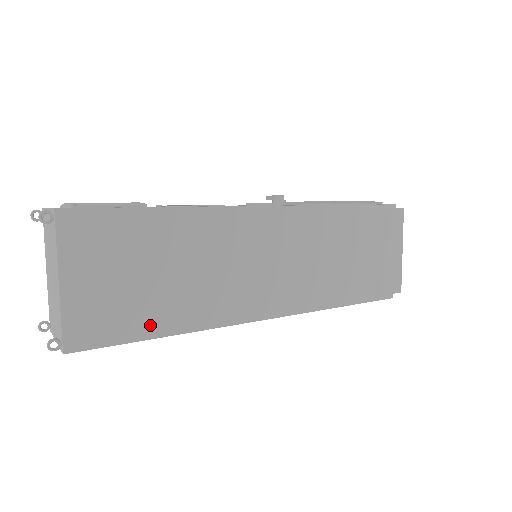
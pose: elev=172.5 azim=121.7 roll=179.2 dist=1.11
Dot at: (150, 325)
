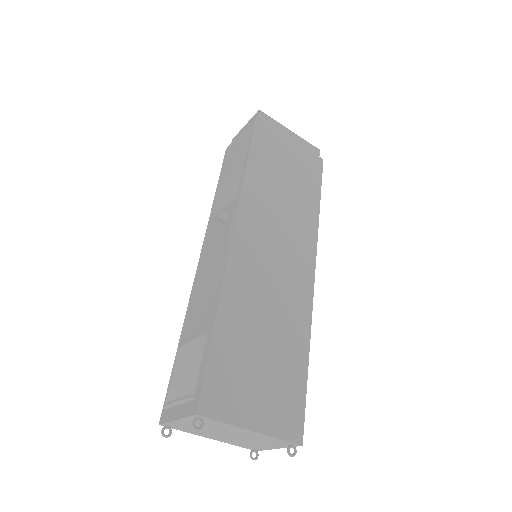
Dot at: (298, 369)
